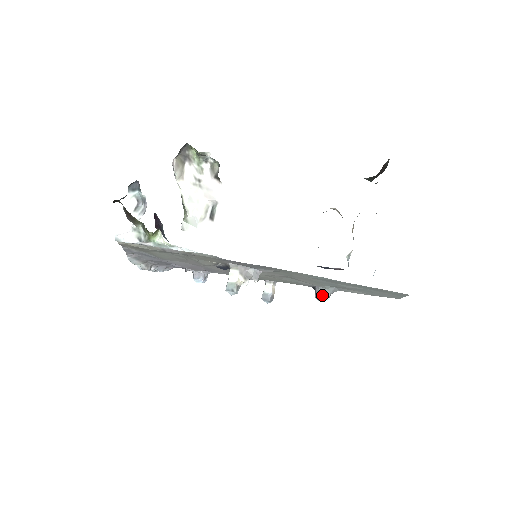
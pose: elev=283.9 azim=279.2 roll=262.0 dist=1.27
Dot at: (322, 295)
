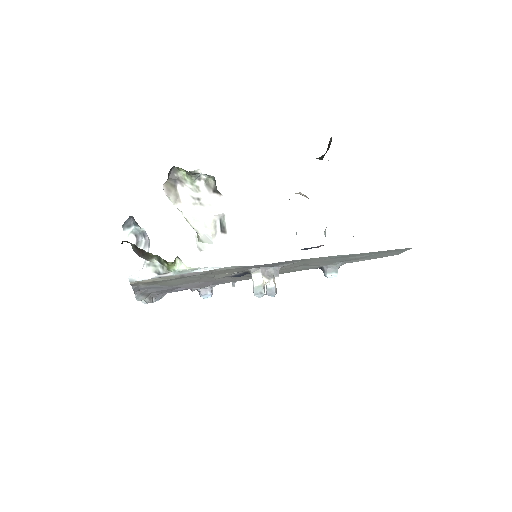
Dot at: (332, 272)
